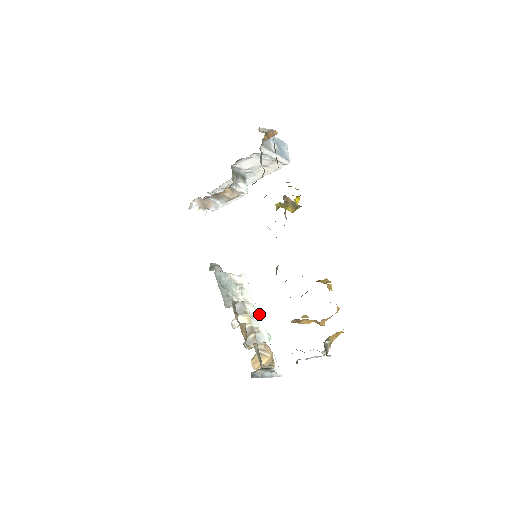
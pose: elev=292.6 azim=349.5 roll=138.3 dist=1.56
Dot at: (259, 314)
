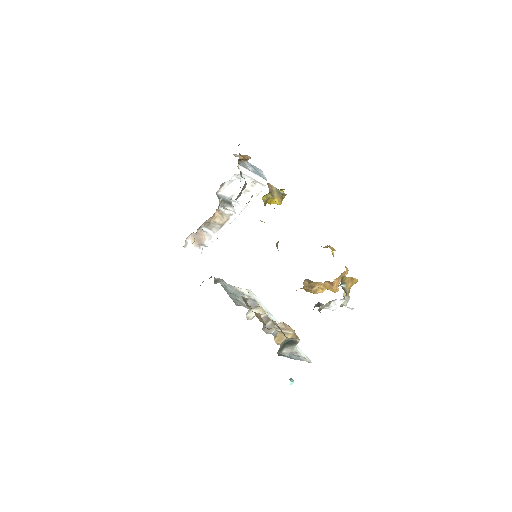
Dot at: (273, 317)
